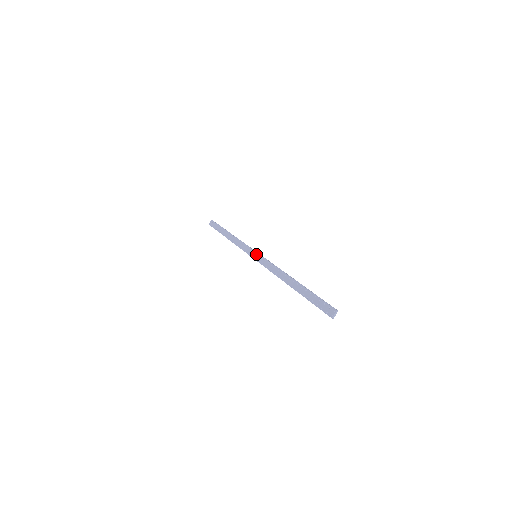
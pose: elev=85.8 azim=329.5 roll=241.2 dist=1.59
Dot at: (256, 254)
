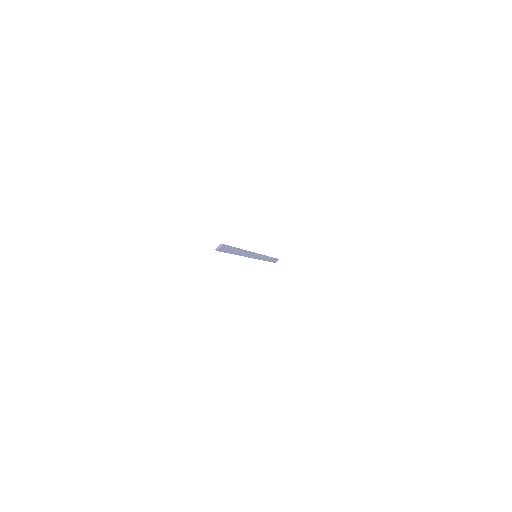
Dot at: occluded
